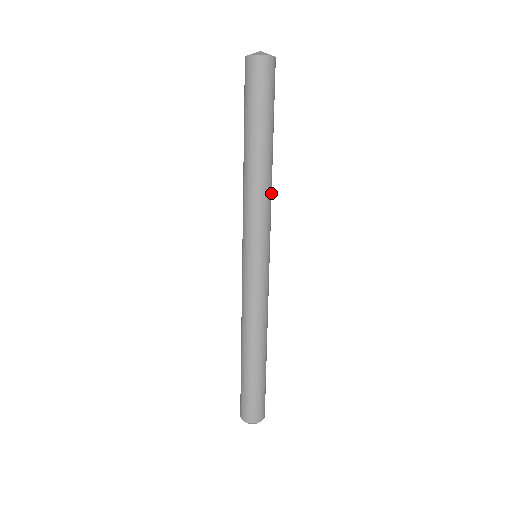
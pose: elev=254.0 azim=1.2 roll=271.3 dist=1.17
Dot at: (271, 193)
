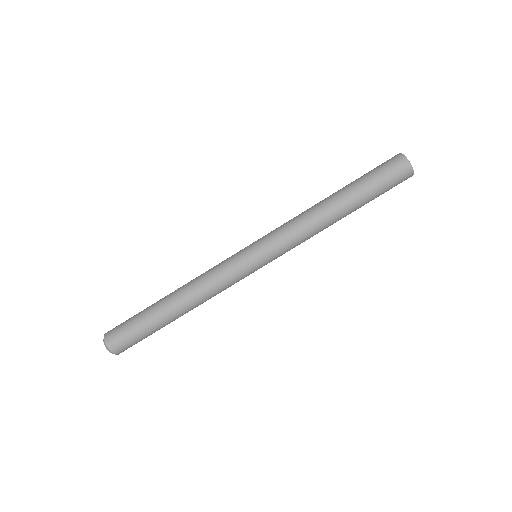
Dot at: occluded
